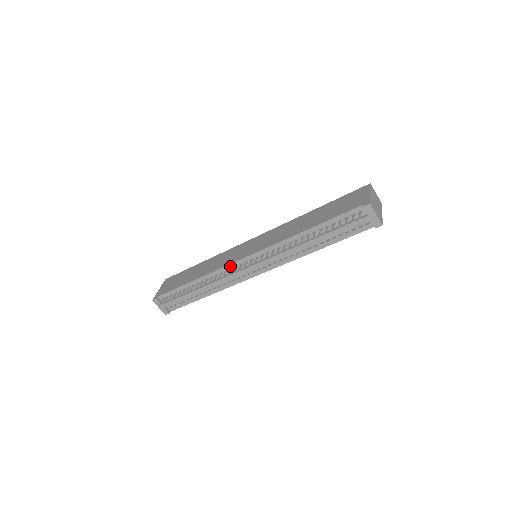
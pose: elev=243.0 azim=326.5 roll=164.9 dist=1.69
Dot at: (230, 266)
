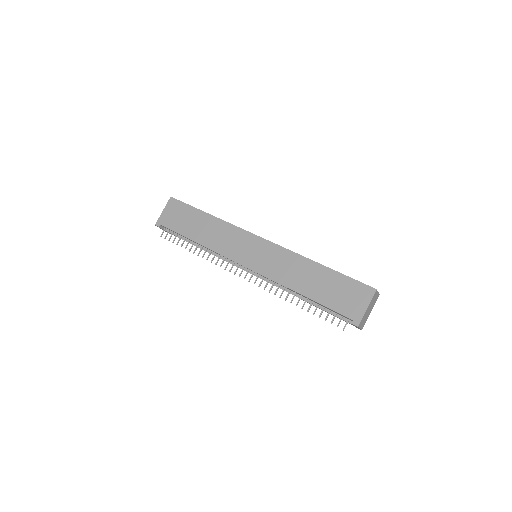
Dot at: (229, 259)
